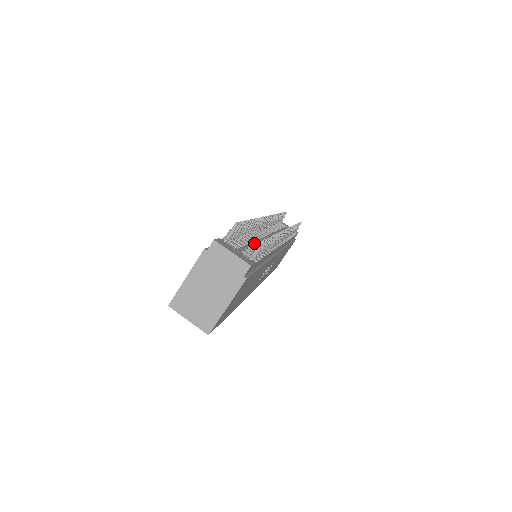
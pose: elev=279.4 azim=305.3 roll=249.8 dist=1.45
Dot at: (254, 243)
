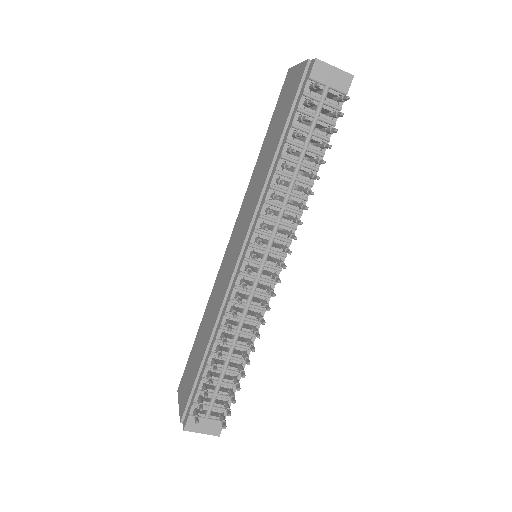
Dot at: (230, 359)
